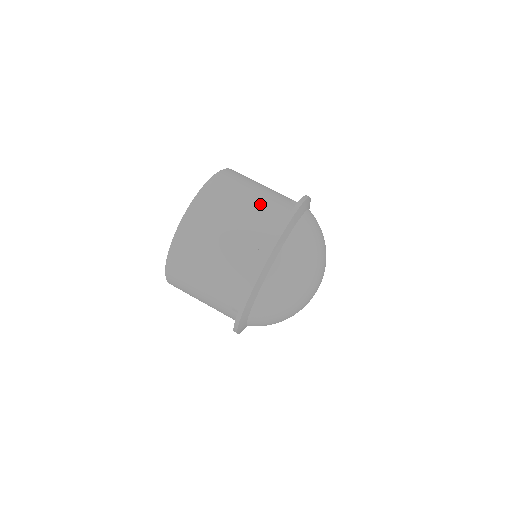
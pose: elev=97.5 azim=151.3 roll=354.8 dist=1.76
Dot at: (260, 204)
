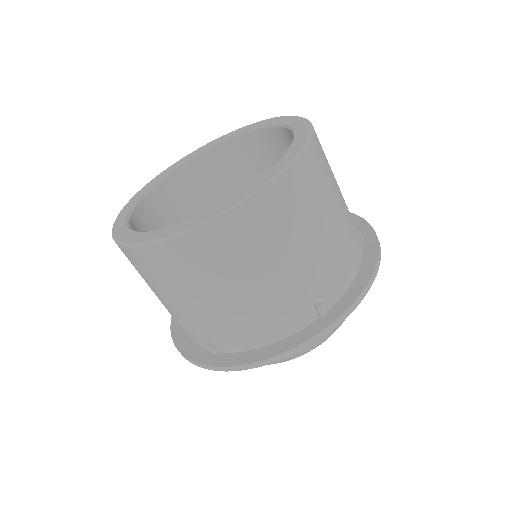
Dot at: (342, 230)
